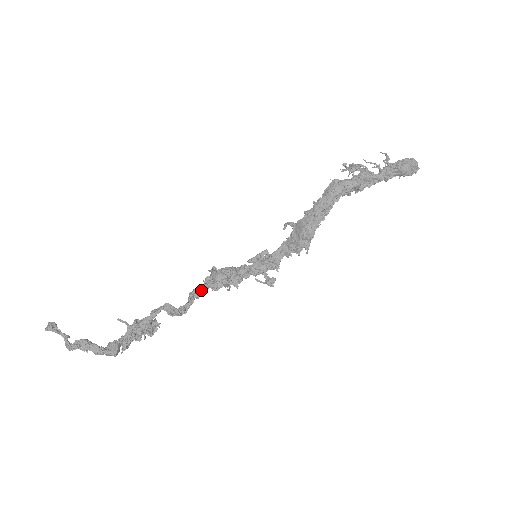
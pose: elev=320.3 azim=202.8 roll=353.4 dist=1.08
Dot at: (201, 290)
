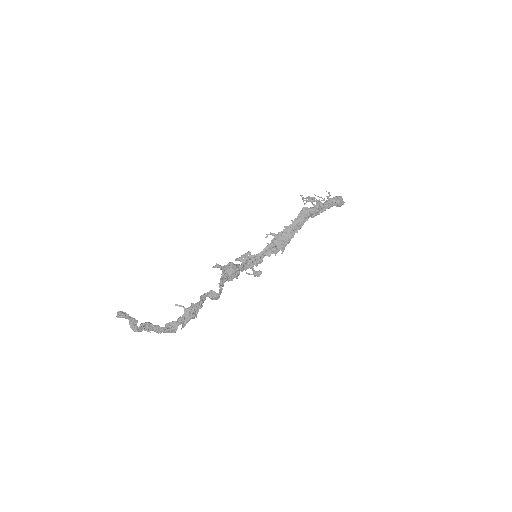
Dot at: (224, 281)
